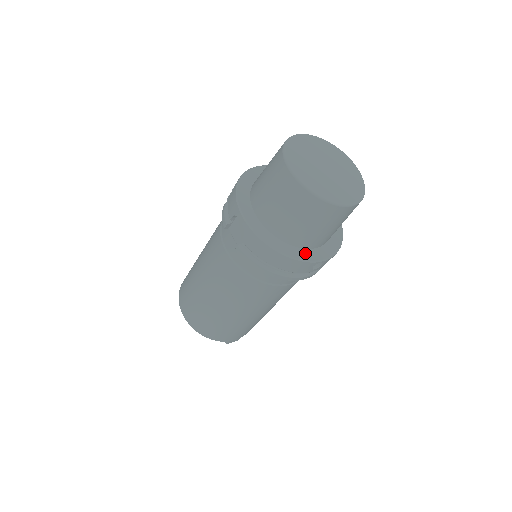
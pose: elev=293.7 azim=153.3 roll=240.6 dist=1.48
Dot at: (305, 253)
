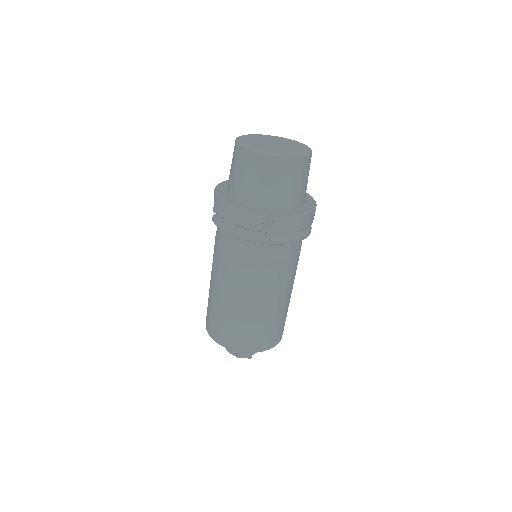
Dot at: (254, 209)
